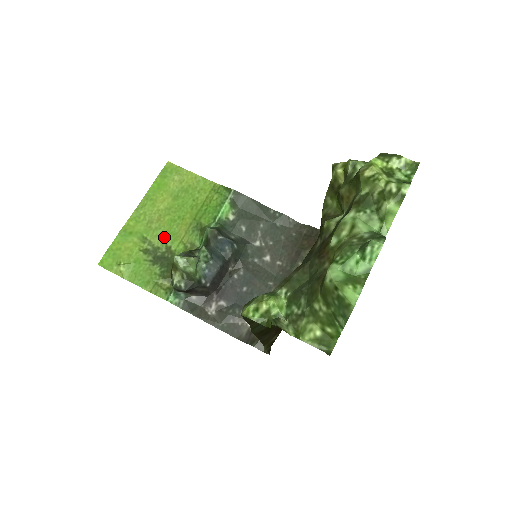
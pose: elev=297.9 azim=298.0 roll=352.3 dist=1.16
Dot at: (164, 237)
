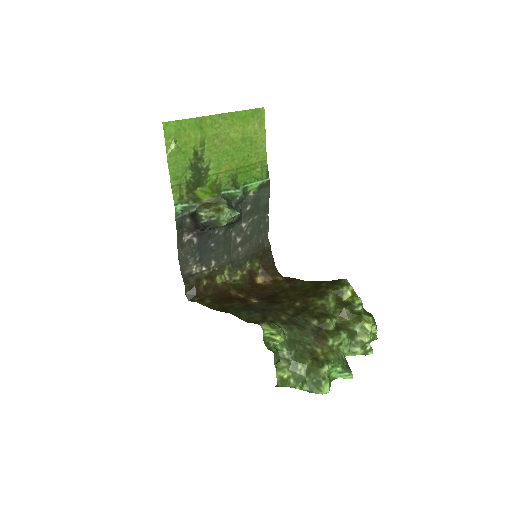
Dot at: (213, 158)
